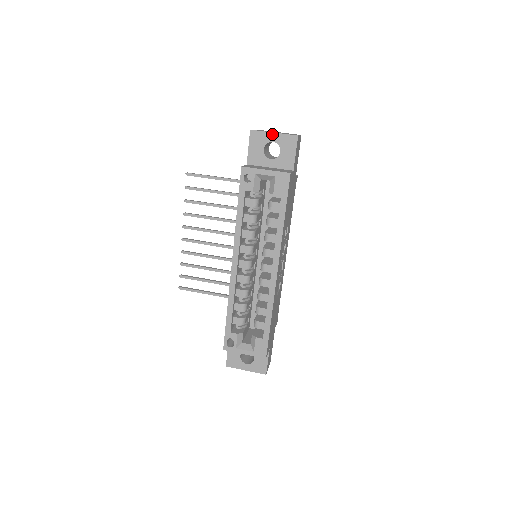
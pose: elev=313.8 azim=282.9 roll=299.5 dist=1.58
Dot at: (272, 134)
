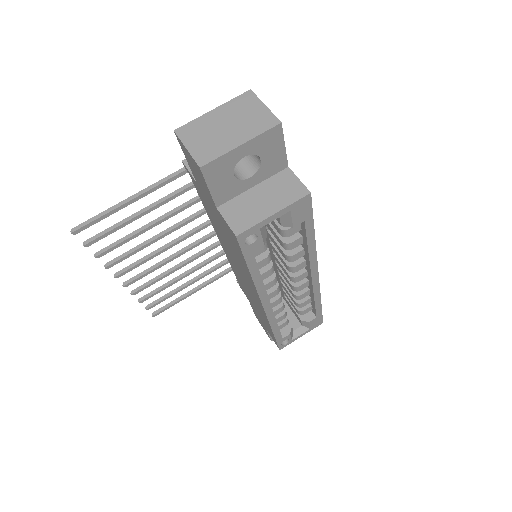
Dot at: (239, 149)
